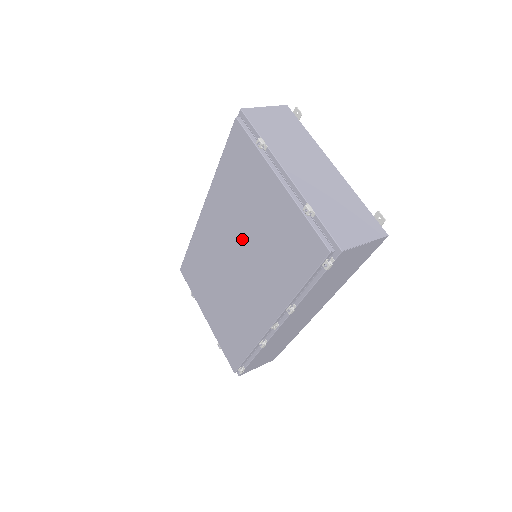
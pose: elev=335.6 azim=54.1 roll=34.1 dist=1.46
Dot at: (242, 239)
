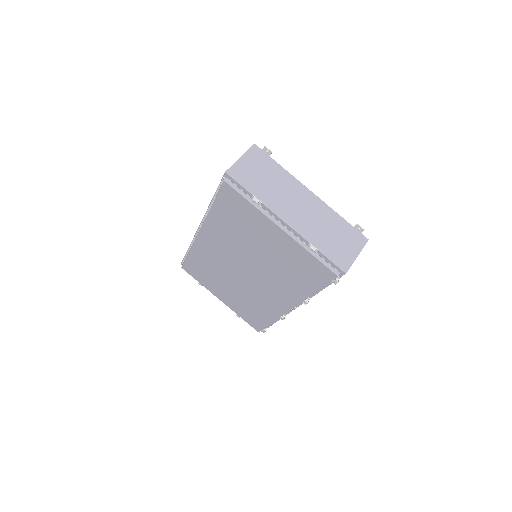
Dot at: (249, 258)
